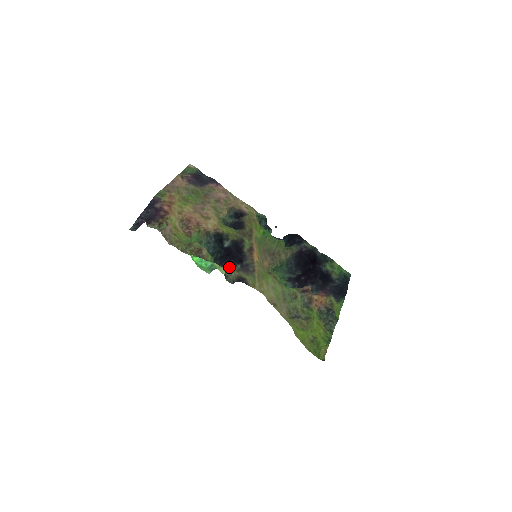
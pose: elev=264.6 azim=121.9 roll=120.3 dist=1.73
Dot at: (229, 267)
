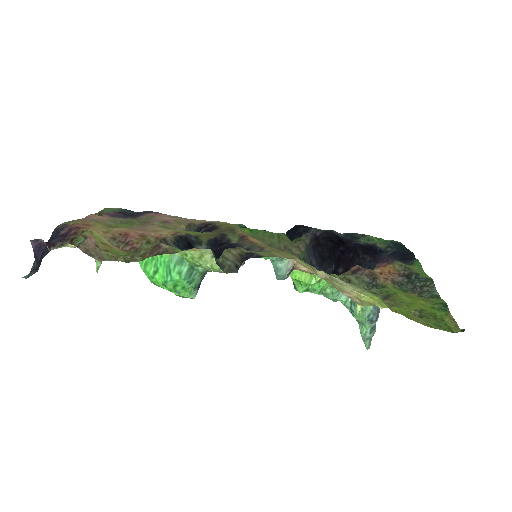
Dot at: occluded
